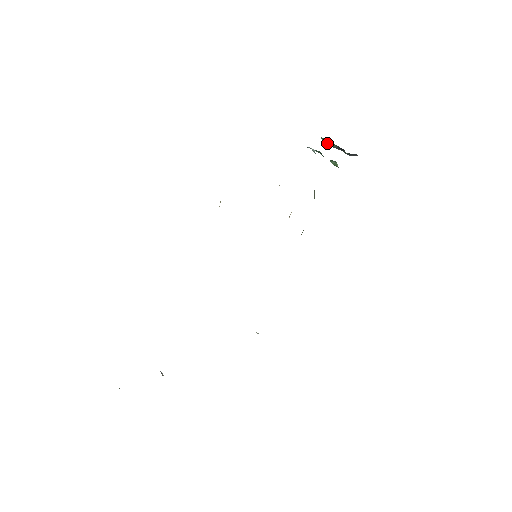
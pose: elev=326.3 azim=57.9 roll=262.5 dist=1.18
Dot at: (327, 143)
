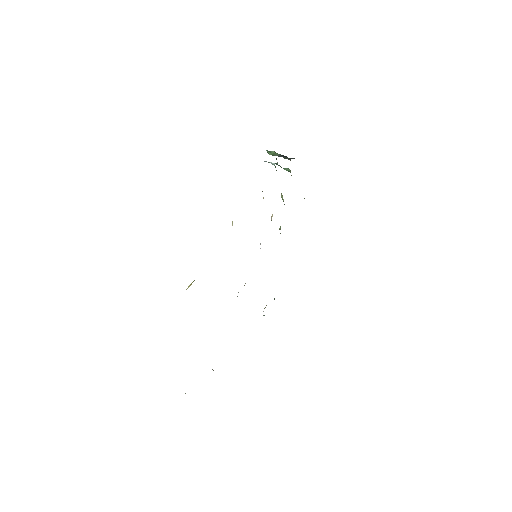
Dot at: (273, 154)
